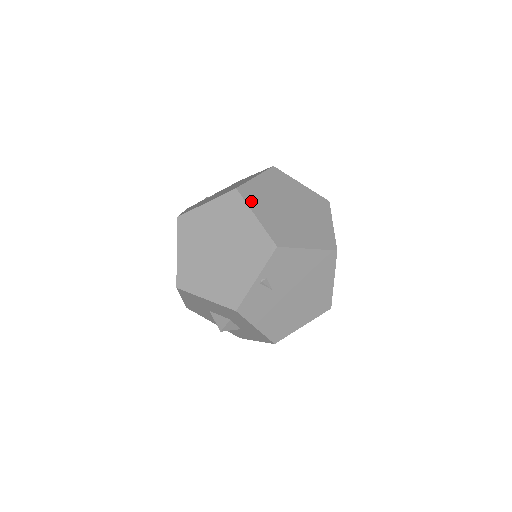
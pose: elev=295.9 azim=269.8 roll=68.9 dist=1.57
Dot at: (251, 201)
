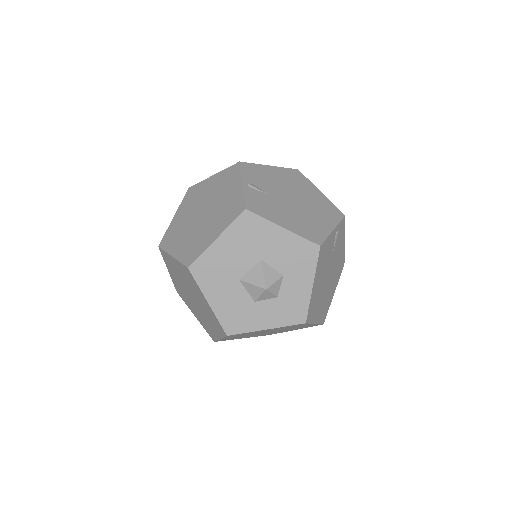
Dot at: occluded
